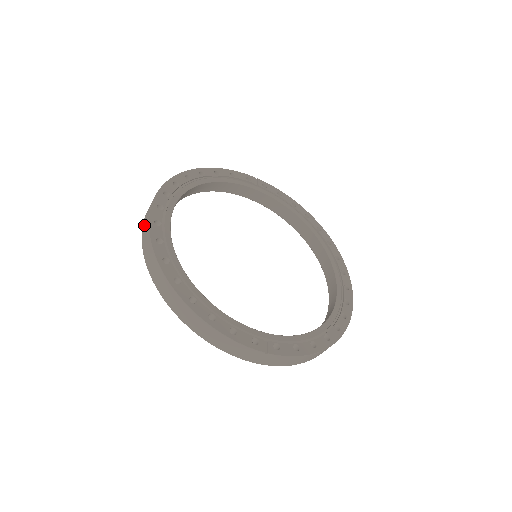
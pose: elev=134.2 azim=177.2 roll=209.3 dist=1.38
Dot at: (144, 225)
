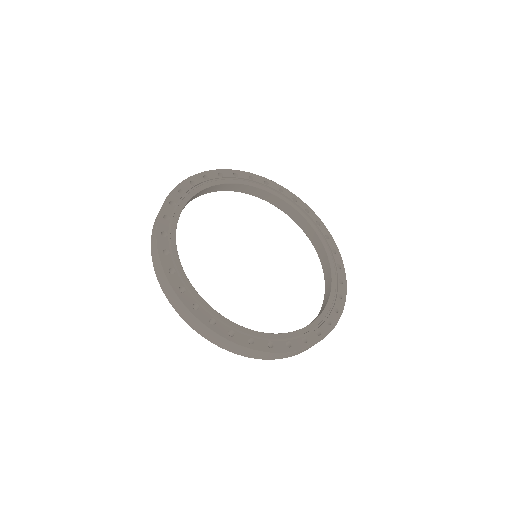
Dot at: (219, 343)
